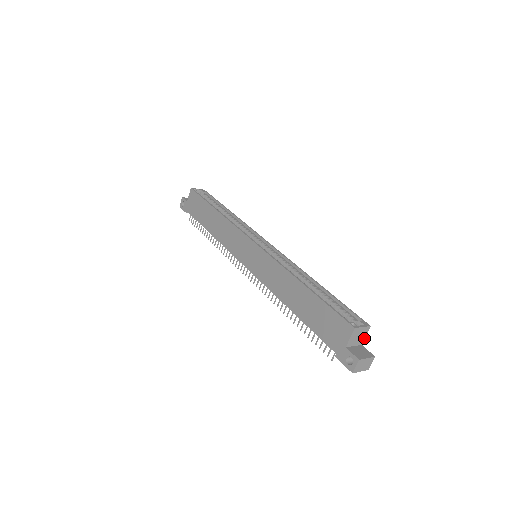
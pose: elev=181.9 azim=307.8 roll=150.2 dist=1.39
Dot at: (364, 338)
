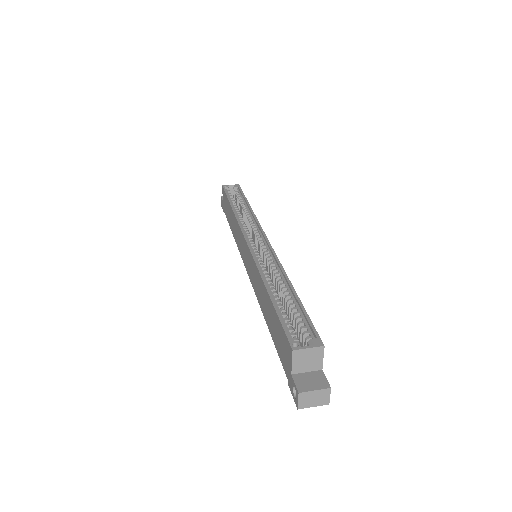
Dot at: (322, 361)
